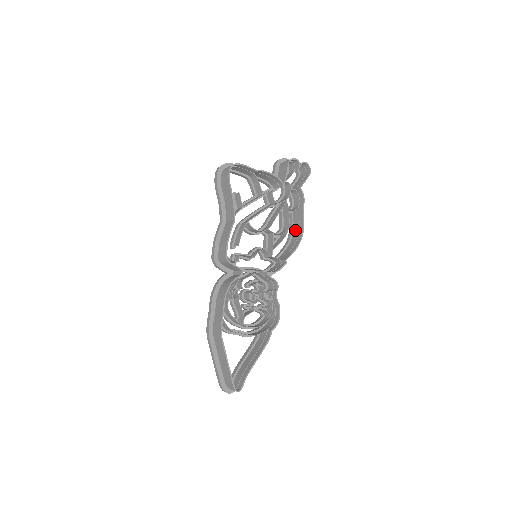
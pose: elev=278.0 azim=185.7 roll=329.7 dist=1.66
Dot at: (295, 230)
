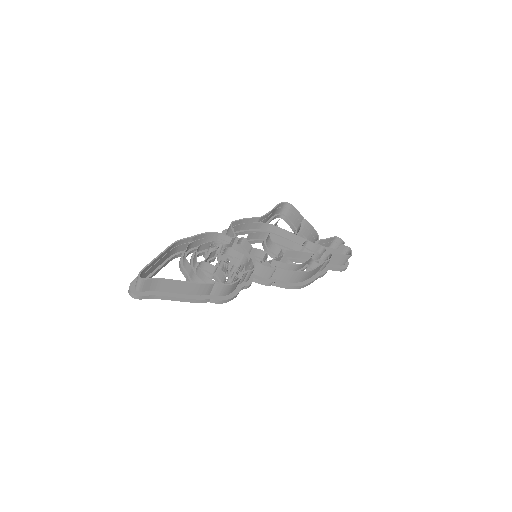
Dot at: occluded
